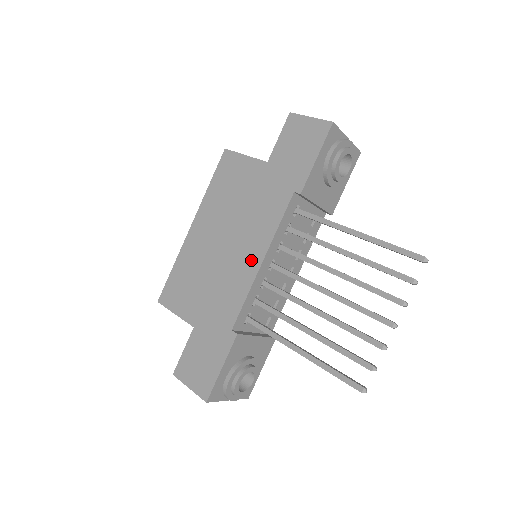
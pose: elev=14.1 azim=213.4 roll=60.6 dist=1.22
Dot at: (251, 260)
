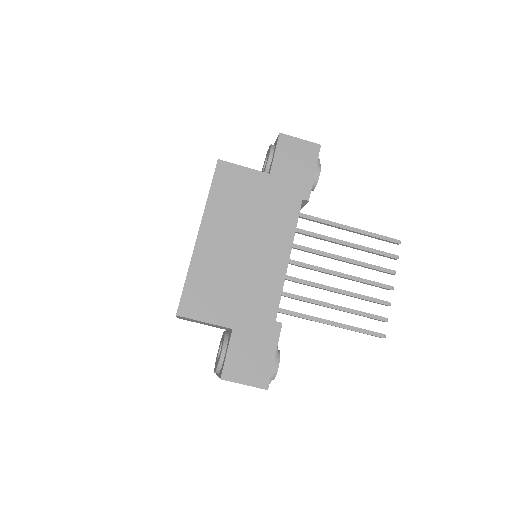
Dot at: (278, 258)
